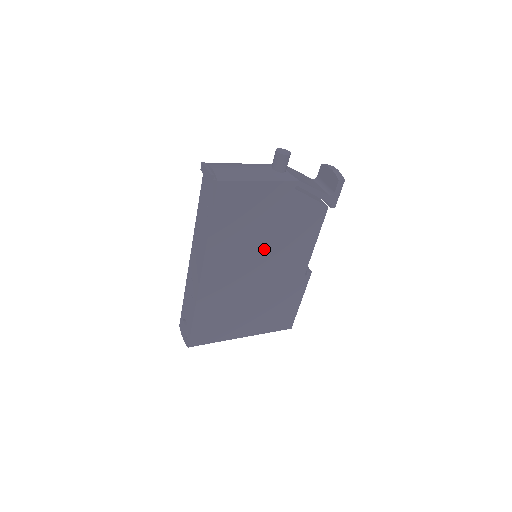
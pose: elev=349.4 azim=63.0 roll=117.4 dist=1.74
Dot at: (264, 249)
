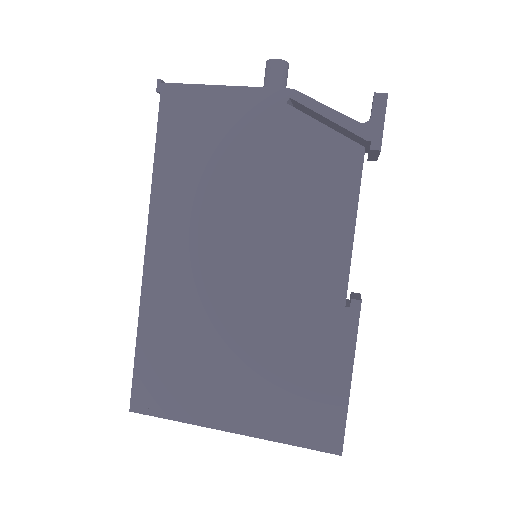
Dot at: (249, 220)
